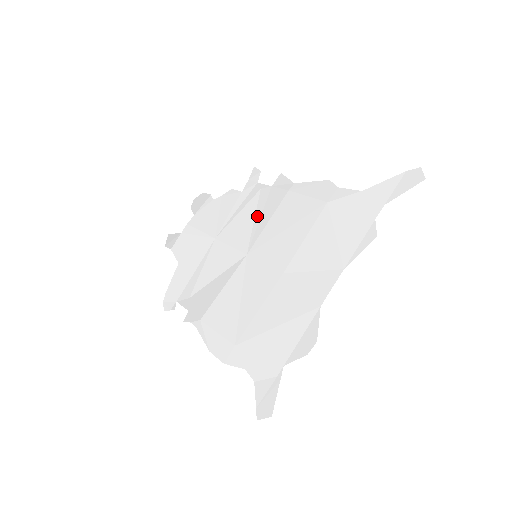
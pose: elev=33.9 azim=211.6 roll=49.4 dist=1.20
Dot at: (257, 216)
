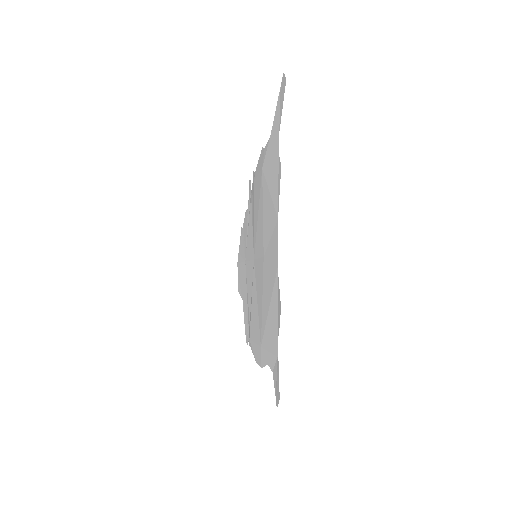
Dot at: (252, 221)
